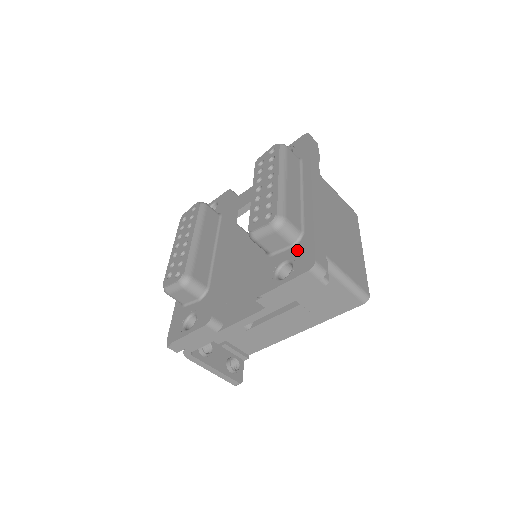
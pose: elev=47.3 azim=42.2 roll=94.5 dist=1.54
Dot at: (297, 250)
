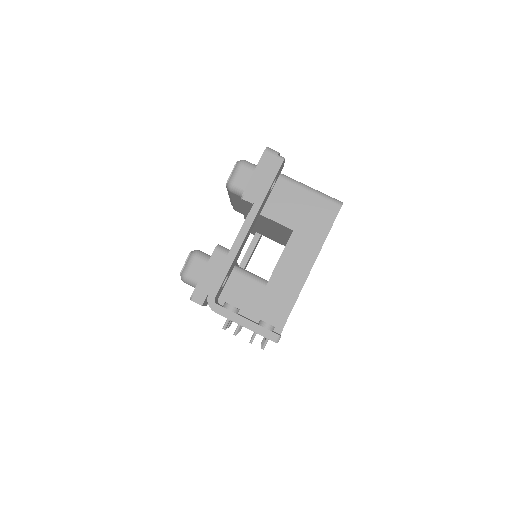
Dot at: occluded
